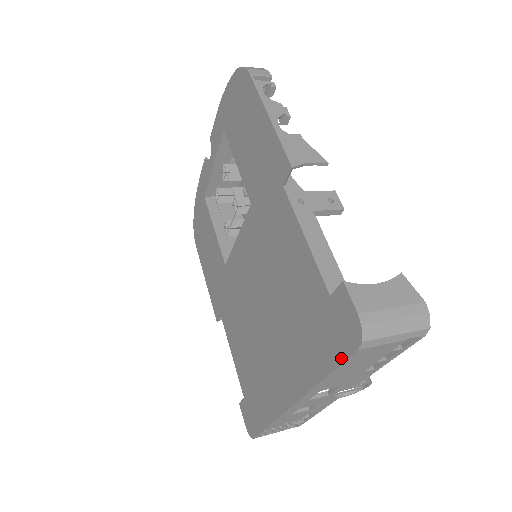
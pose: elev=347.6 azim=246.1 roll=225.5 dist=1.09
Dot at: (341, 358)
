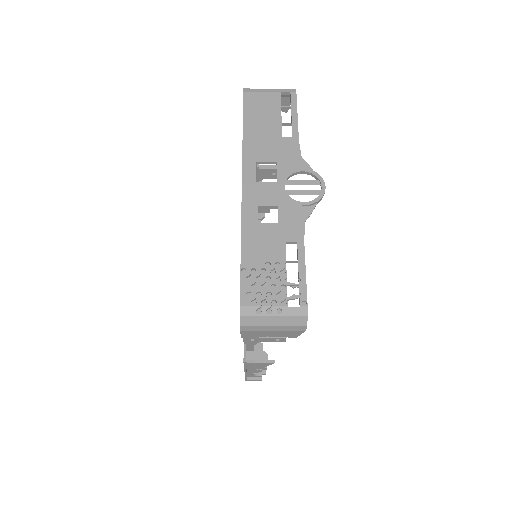
Dot at: (243, 110)
